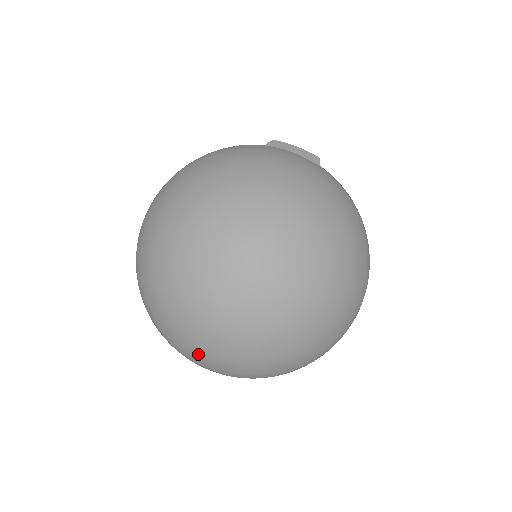
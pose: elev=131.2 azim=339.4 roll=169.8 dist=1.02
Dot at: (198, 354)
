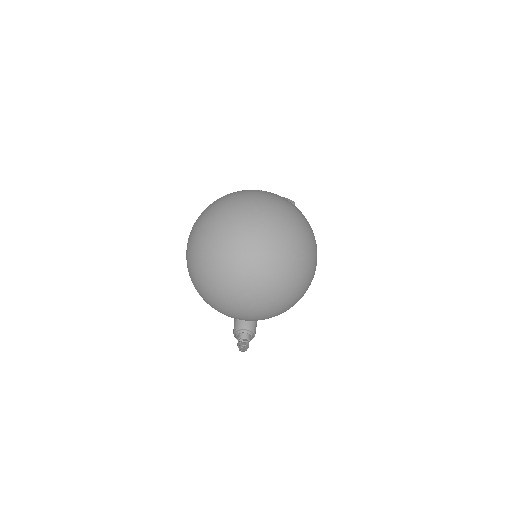
Dot at: (198, 269)
